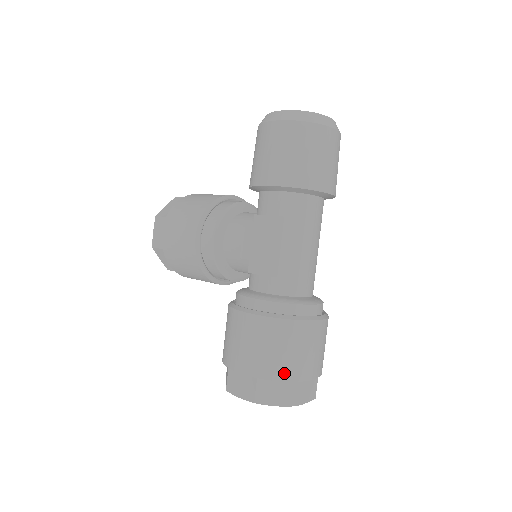
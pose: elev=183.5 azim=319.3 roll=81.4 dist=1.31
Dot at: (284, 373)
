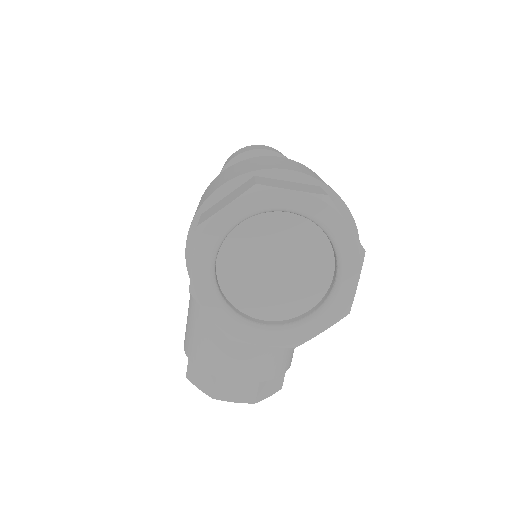
Dot at: (228, 179)
